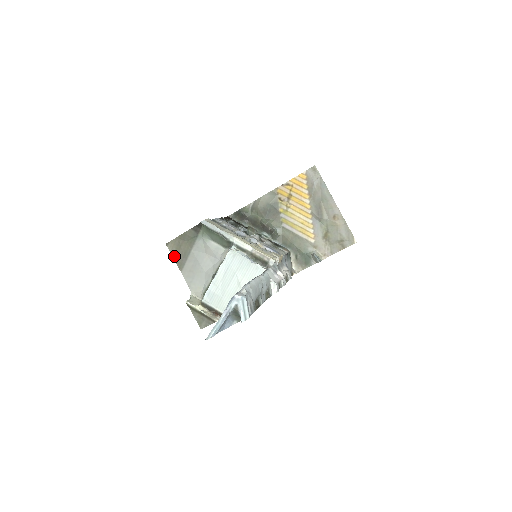
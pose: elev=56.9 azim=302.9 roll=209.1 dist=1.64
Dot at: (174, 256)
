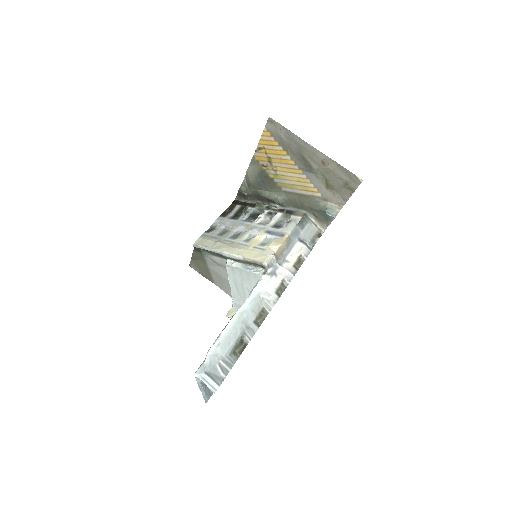
Dot at: (201, 274)
